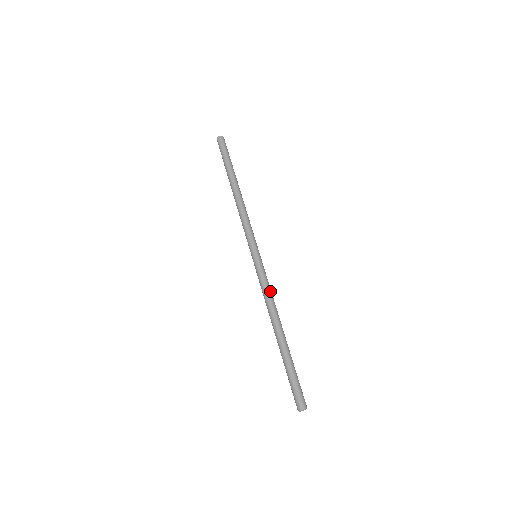
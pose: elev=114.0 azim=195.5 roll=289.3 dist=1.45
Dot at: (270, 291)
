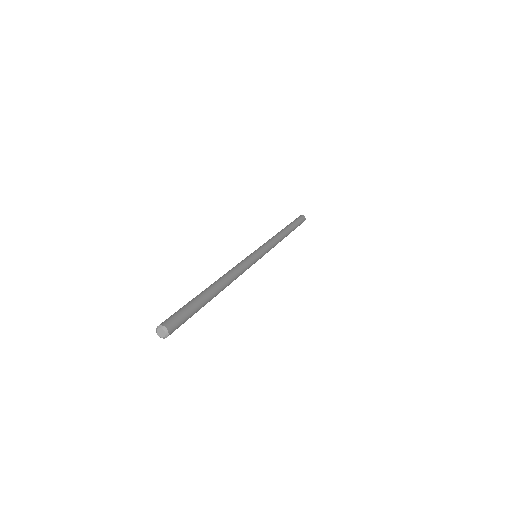
Dot at: (242, 269)
